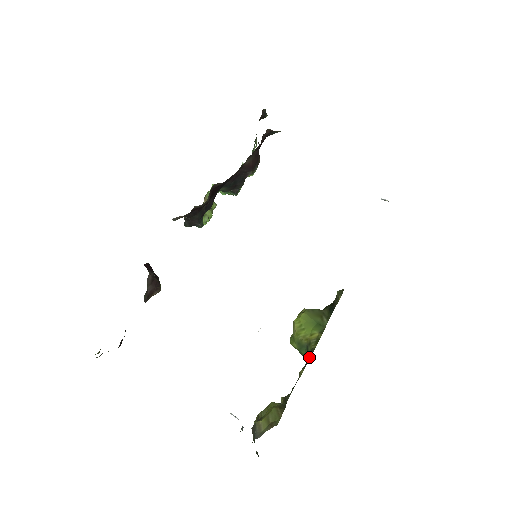
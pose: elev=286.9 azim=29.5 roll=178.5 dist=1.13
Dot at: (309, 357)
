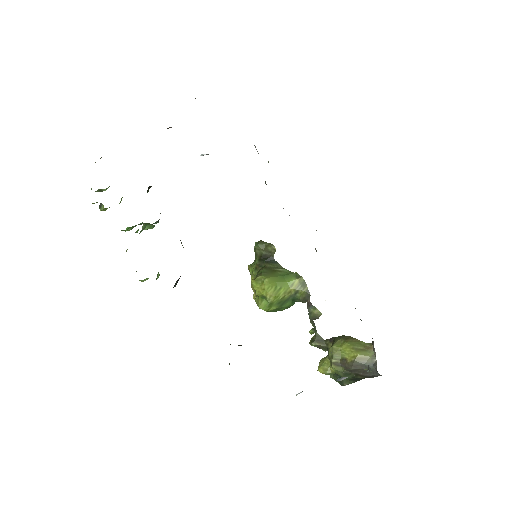
Dot at: (308, 299)
